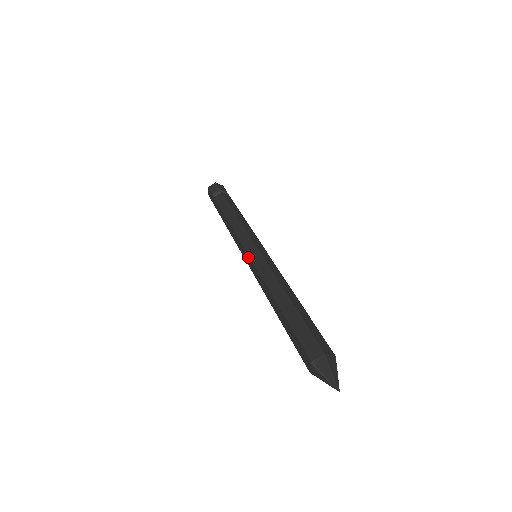
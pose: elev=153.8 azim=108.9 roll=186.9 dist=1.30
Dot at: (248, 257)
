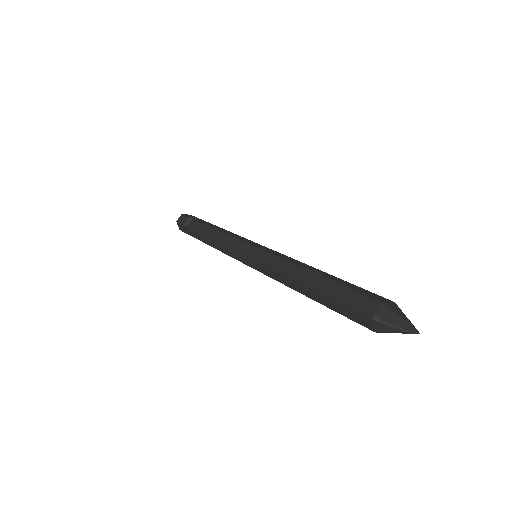
Dot at: (248, 259)
